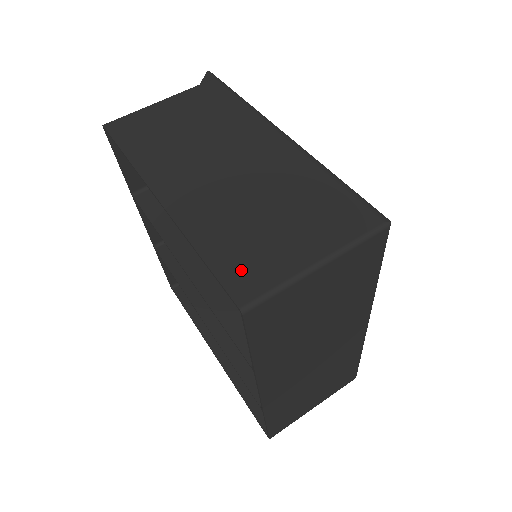
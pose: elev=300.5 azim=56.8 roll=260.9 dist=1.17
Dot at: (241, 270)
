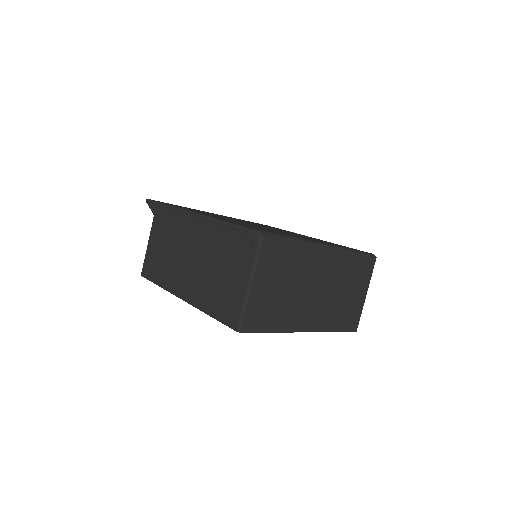
Dot at: (350, 322)
